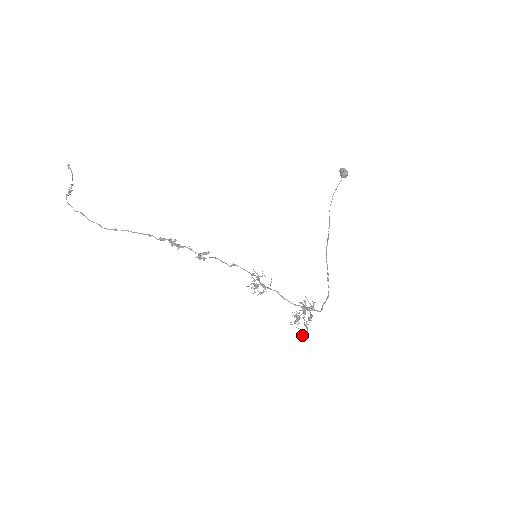
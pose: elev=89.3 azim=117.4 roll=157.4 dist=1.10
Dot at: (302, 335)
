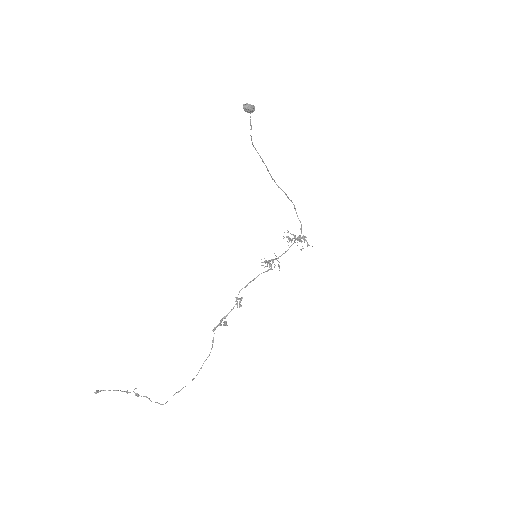
Dot at: occluded
